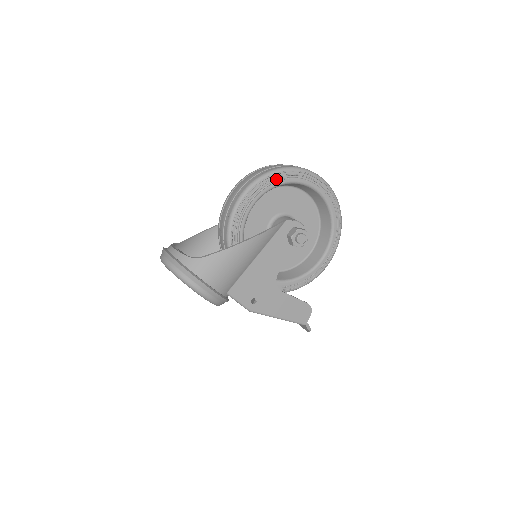
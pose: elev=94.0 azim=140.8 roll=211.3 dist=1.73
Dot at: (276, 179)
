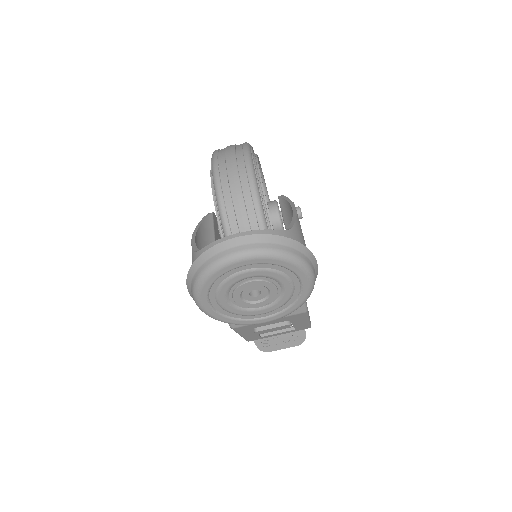
Dot at: occluded
